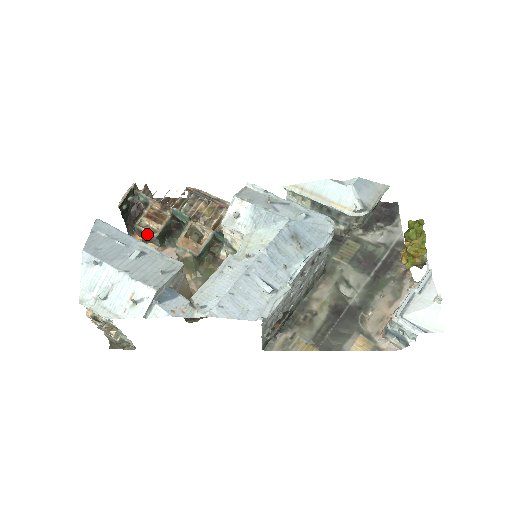
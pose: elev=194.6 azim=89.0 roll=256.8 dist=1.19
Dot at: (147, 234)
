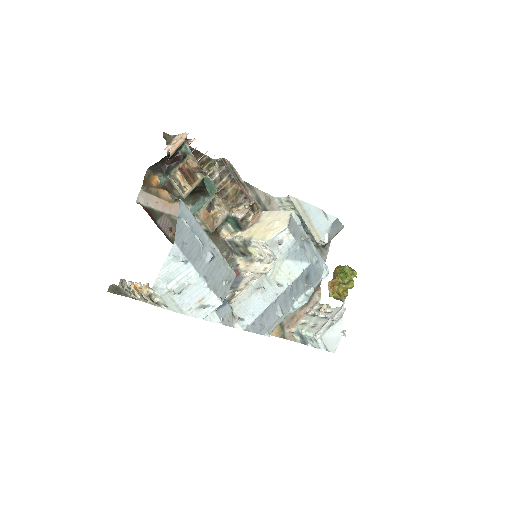
Dot at: (176, 191)
